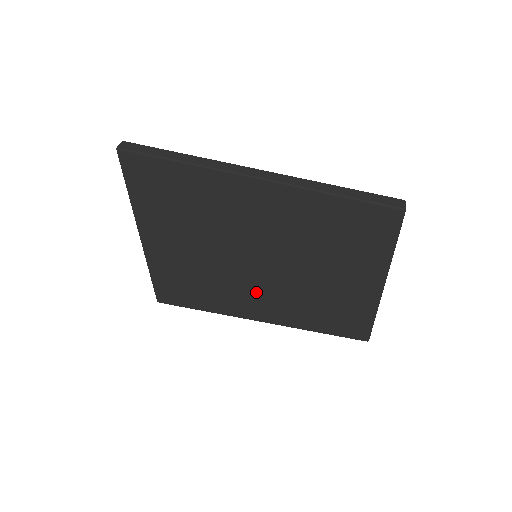
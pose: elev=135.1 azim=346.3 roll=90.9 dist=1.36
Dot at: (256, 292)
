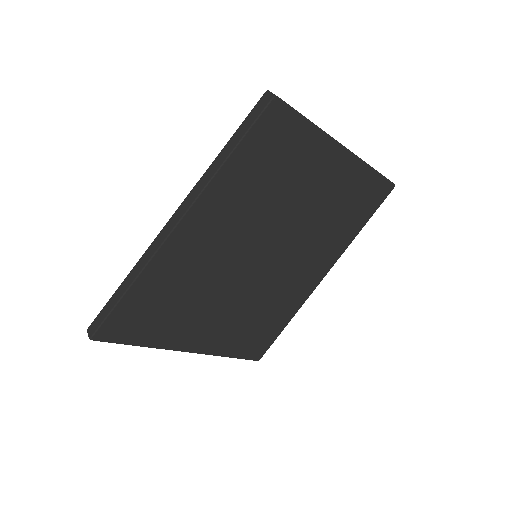
Dot at: (292, 271)
